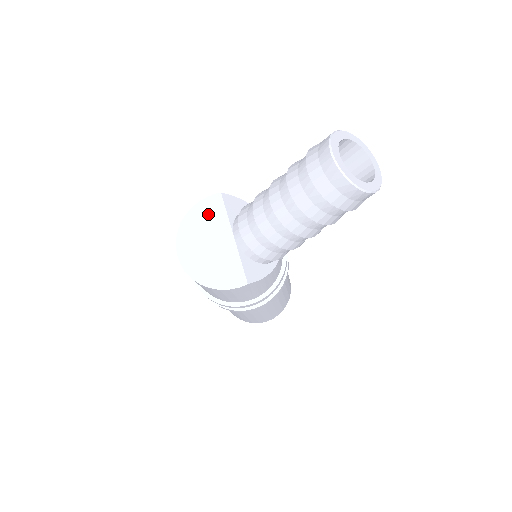
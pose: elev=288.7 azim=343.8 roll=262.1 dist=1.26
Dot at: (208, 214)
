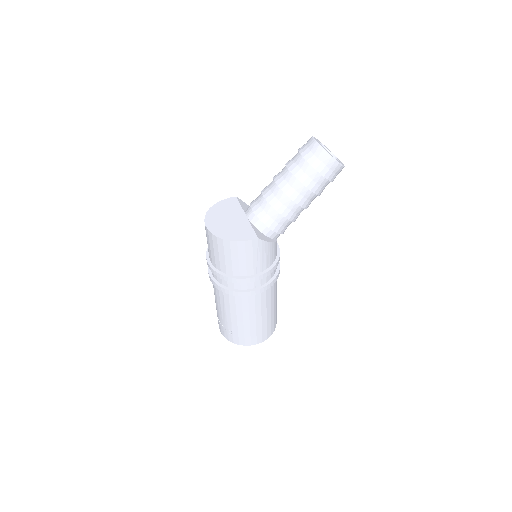
Dot at: (227, 206)
